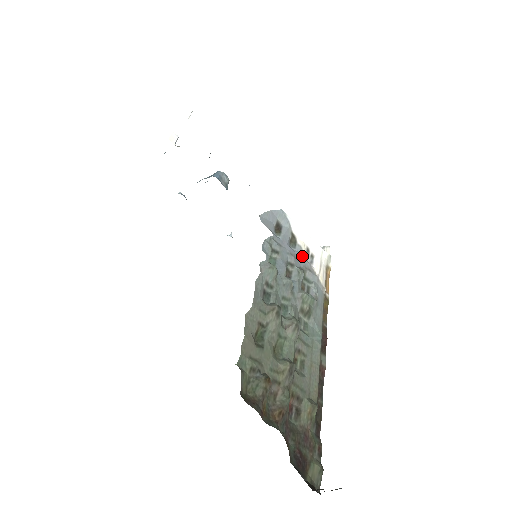
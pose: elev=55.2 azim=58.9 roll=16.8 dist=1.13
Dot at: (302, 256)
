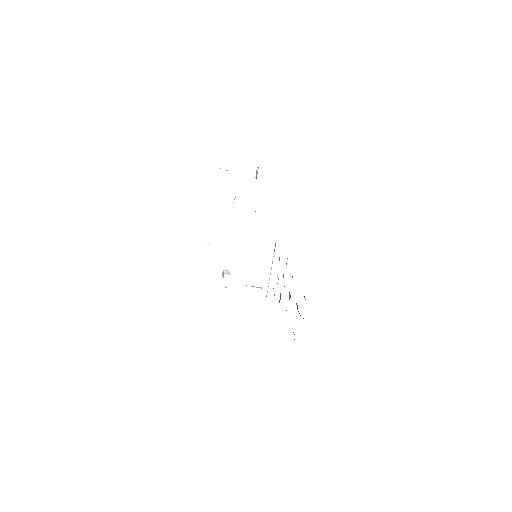
Dot at: occluded
